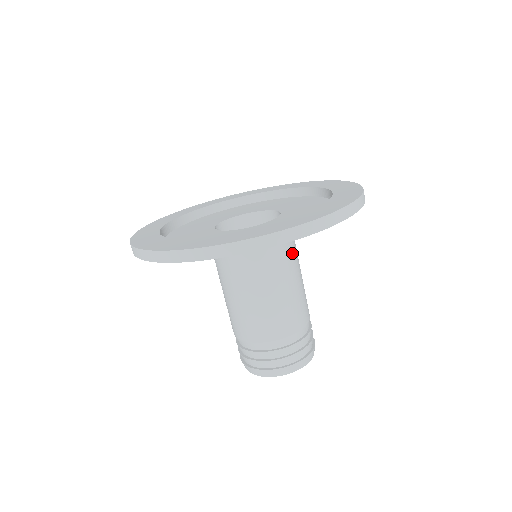
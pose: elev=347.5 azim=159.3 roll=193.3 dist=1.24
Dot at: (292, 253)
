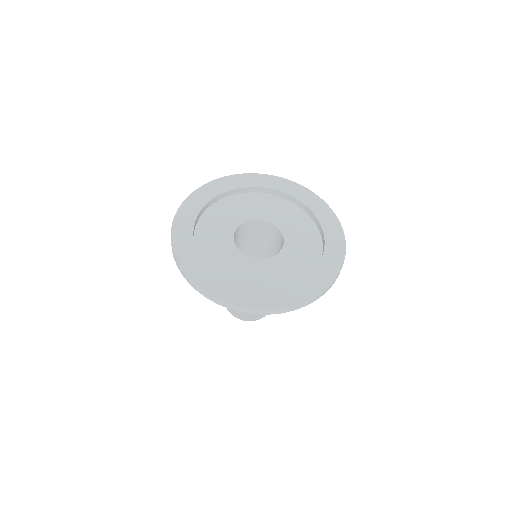
Dot at: occluded
